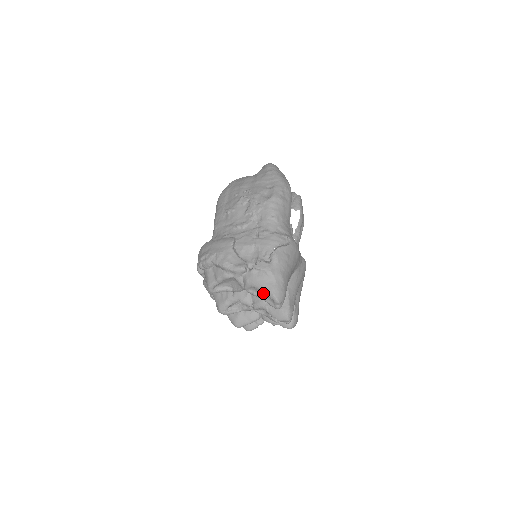
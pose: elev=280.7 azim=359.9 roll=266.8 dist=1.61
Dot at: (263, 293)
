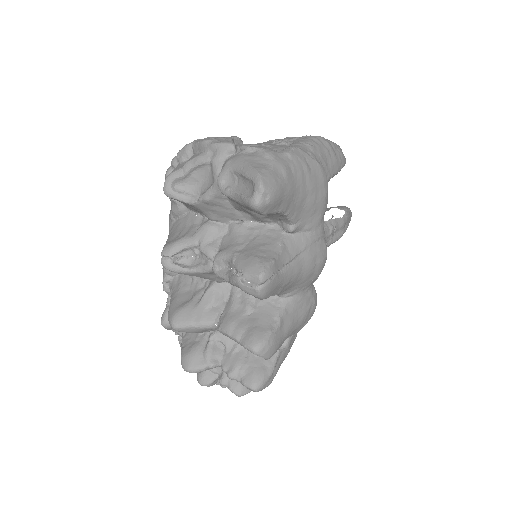
Dot at: (243, 183)
